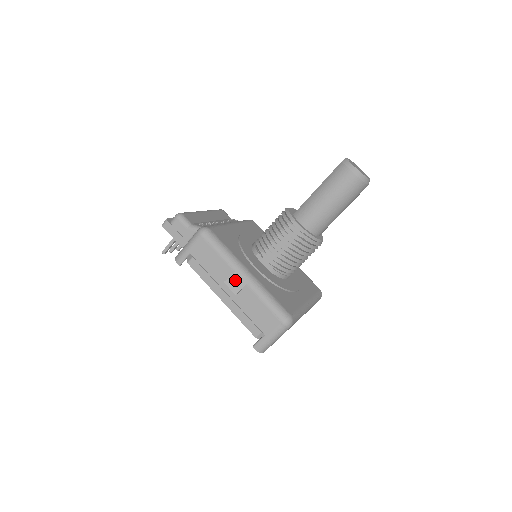
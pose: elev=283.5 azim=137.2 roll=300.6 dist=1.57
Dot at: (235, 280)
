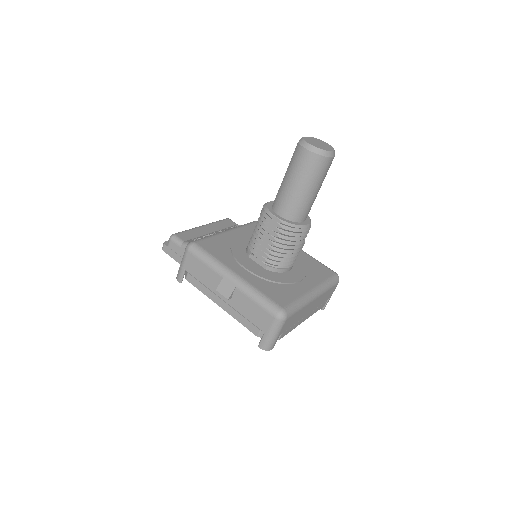
Dot at: (225, 286)
